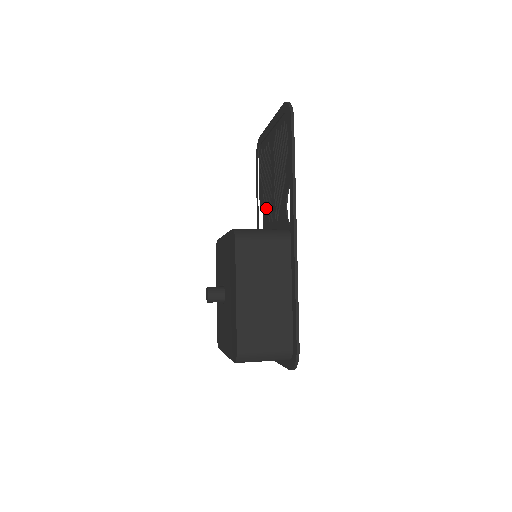
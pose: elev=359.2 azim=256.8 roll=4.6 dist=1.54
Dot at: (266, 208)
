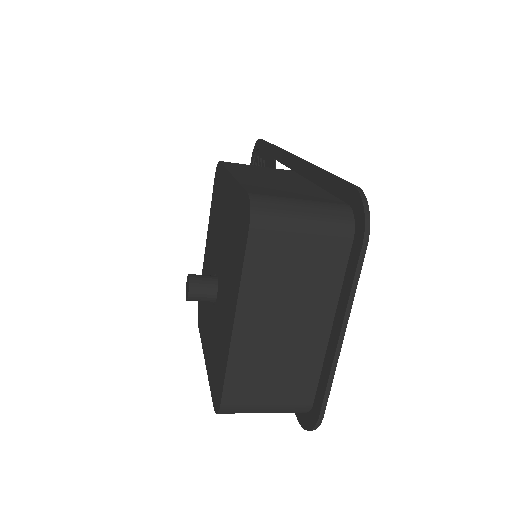
Dot at: occluded
